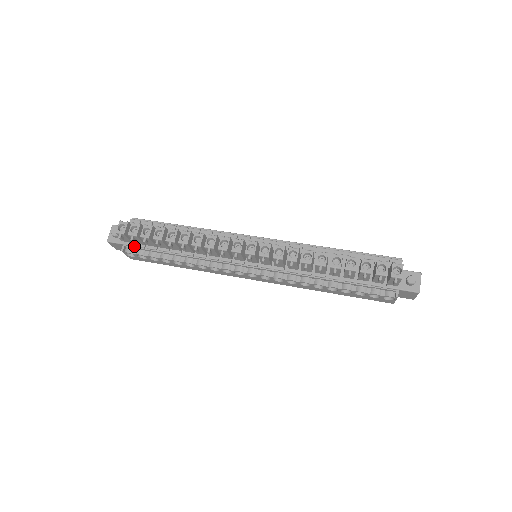
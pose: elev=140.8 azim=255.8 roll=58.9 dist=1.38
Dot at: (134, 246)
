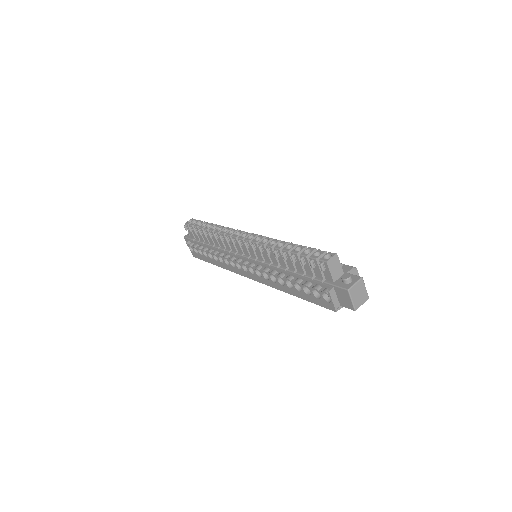
Dot at: (194, 241)
